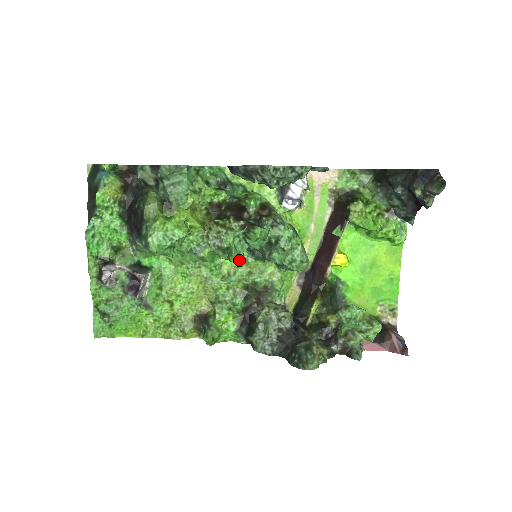
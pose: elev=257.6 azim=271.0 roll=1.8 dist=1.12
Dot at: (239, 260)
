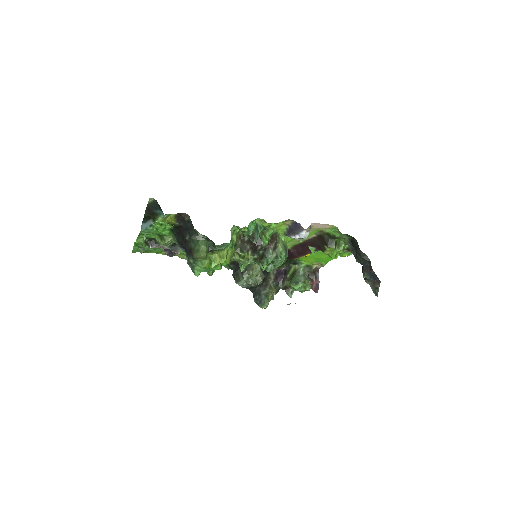
Dot at: occluded
